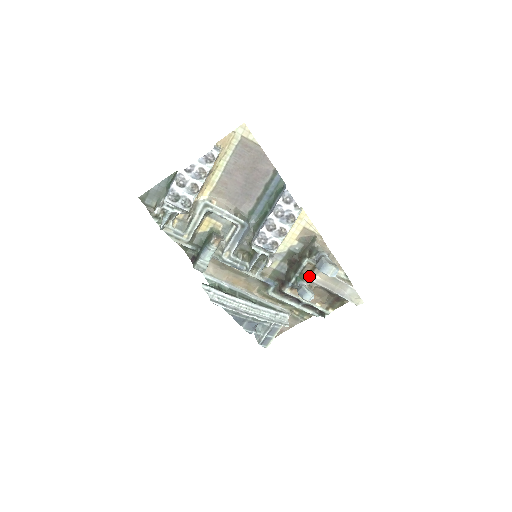
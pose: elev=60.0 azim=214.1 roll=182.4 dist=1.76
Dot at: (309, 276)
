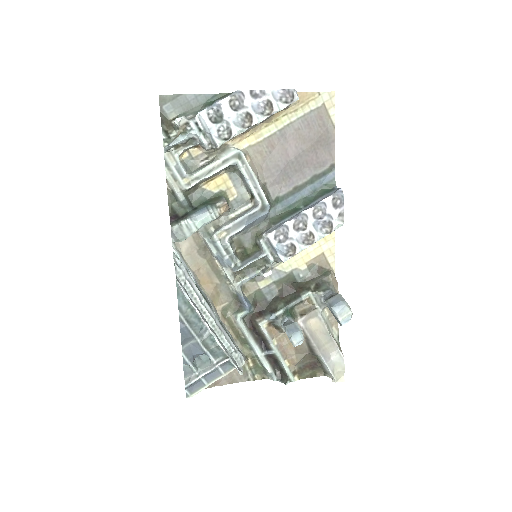
Dot at: (300, 316)
